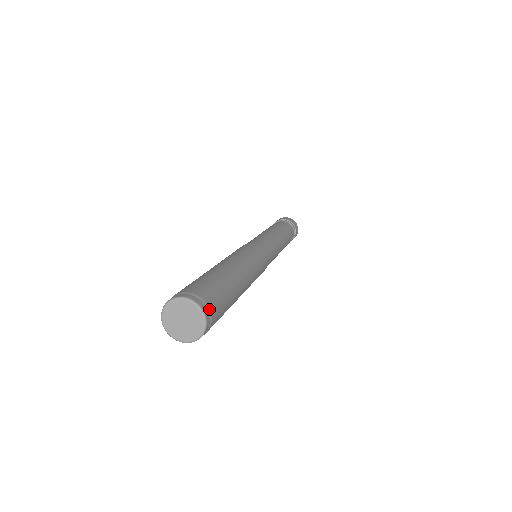
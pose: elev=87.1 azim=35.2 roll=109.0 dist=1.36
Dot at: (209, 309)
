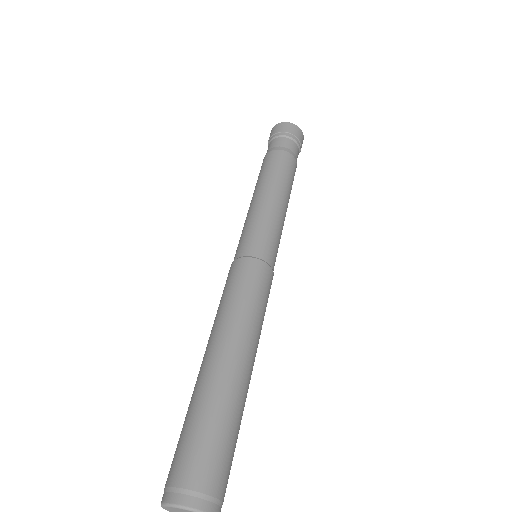
Dot at: (202, 494)
